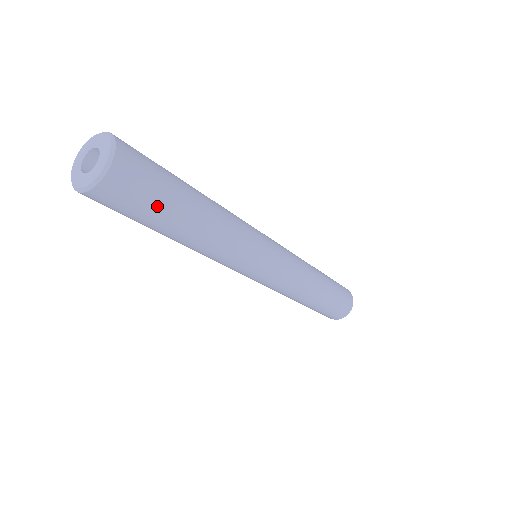
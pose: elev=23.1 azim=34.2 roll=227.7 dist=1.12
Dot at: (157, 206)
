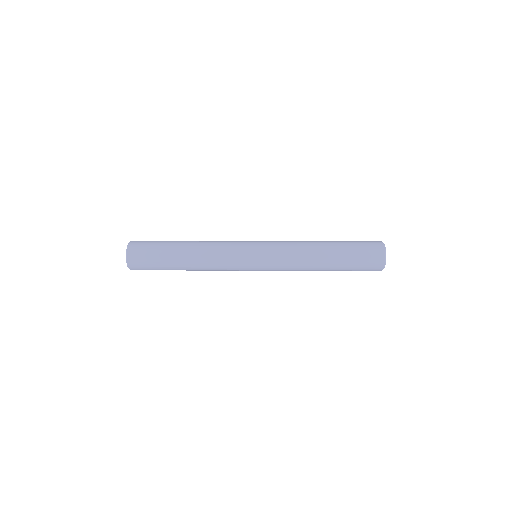
Dot at: (159, 269)
